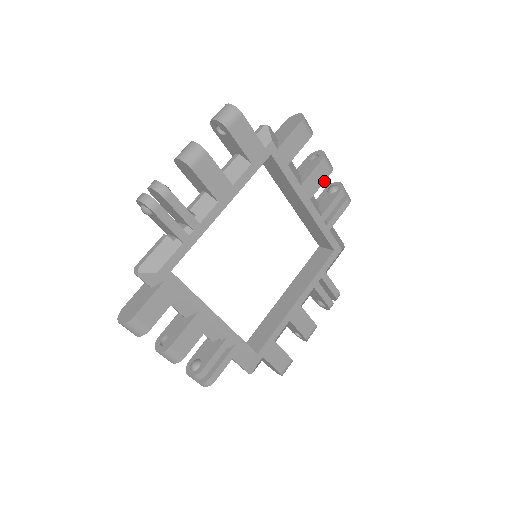
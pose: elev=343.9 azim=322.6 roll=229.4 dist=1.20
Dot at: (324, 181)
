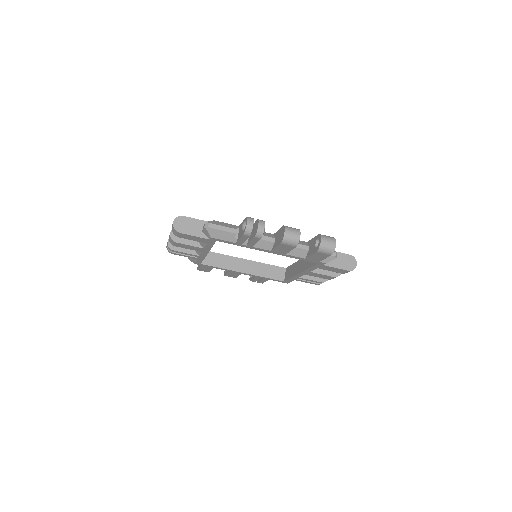
Dot at: occluded
